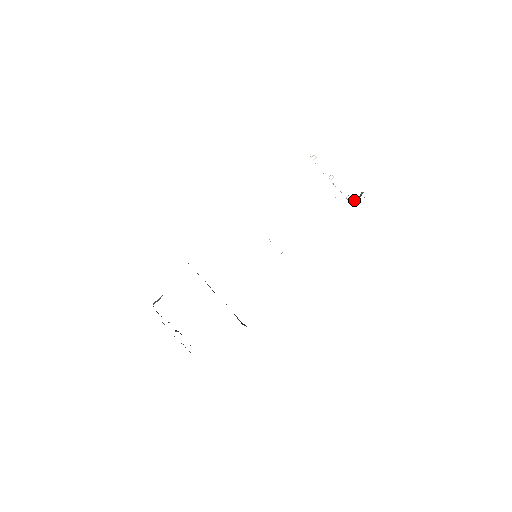
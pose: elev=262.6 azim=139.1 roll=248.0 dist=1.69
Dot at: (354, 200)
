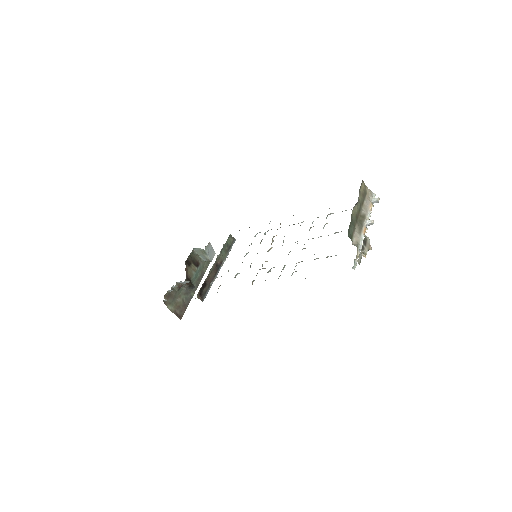
Dot at: occluded
